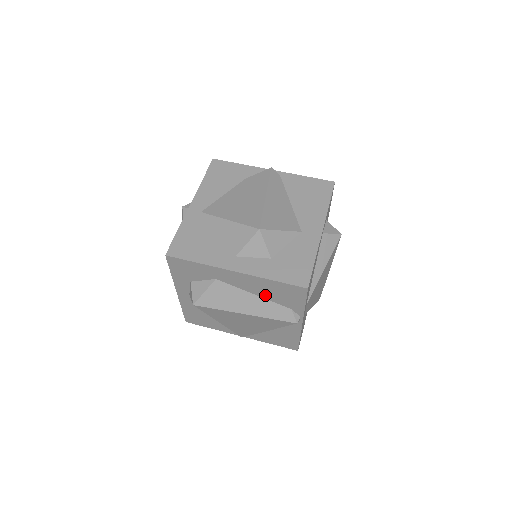
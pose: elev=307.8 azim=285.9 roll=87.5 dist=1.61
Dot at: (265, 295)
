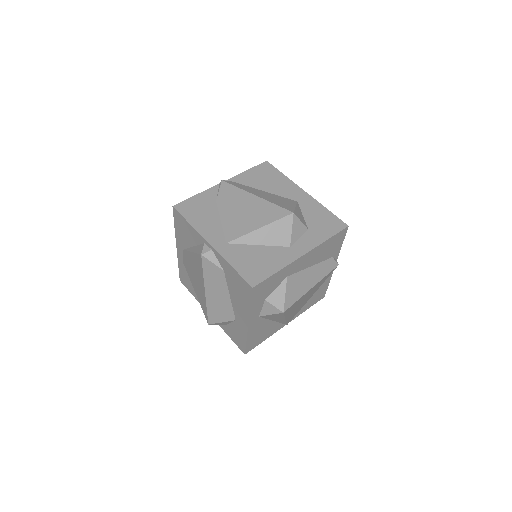
Dot at: (318, 260)
